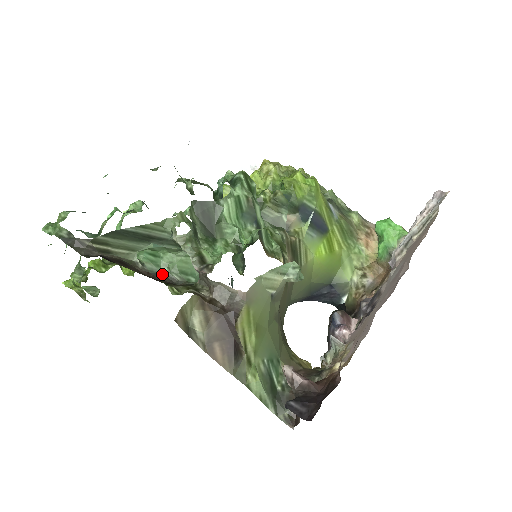
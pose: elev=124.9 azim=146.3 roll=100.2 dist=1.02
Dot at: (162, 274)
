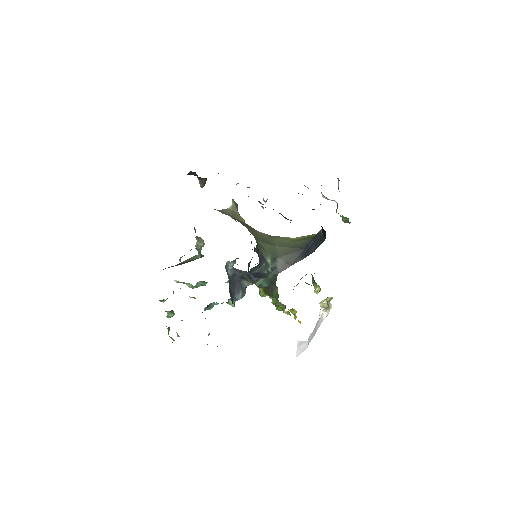
Dot at: occluded
